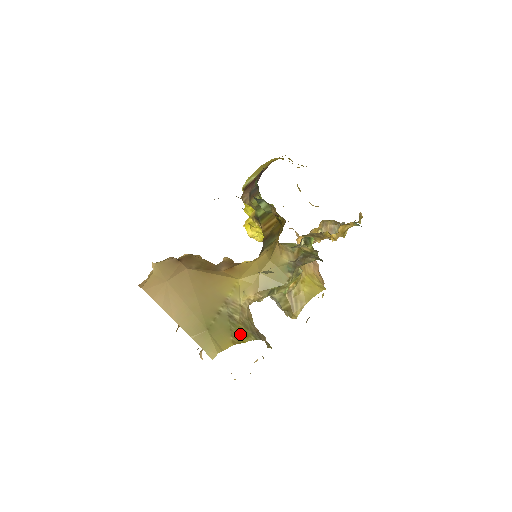
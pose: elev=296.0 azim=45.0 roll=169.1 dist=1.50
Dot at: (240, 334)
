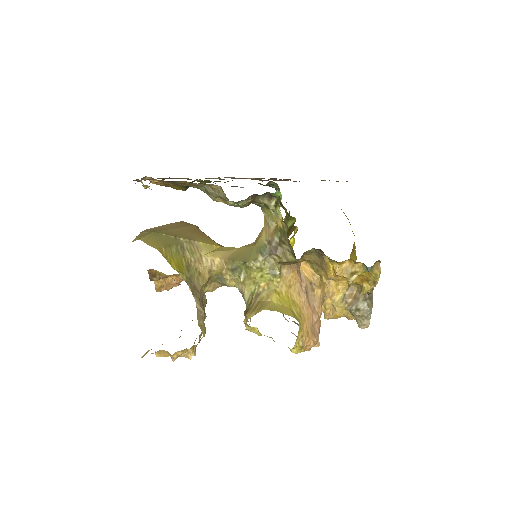
Dot at: (175, 260)
